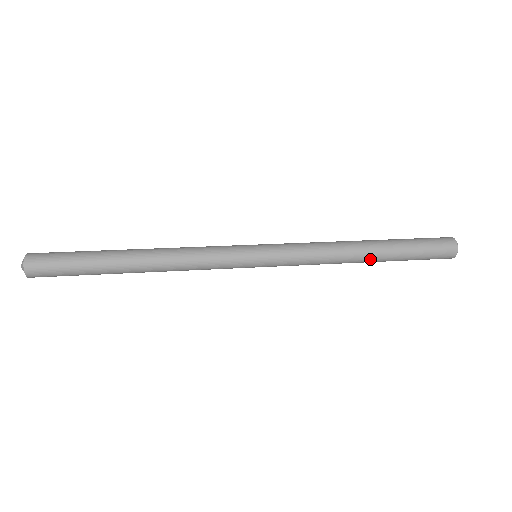
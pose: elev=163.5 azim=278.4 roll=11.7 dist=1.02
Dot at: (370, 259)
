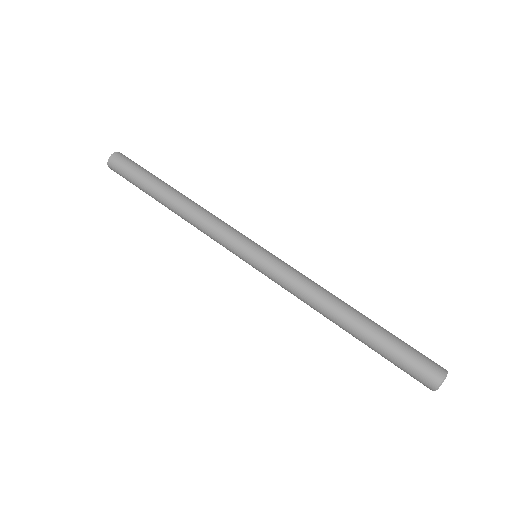
Dot at: (344, 329)
